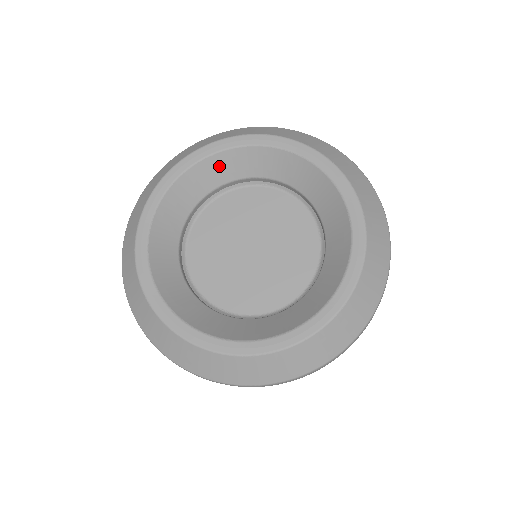
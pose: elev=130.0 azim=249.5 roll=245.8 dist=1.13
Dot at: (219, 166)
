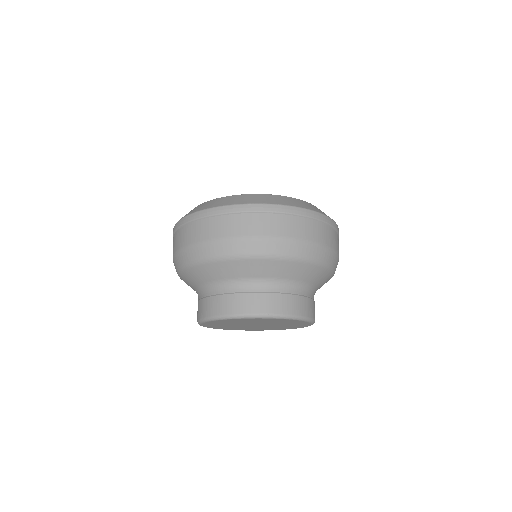
Dot at: occluded
